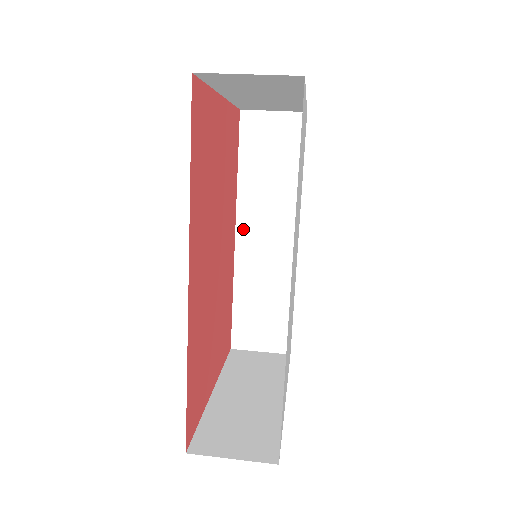
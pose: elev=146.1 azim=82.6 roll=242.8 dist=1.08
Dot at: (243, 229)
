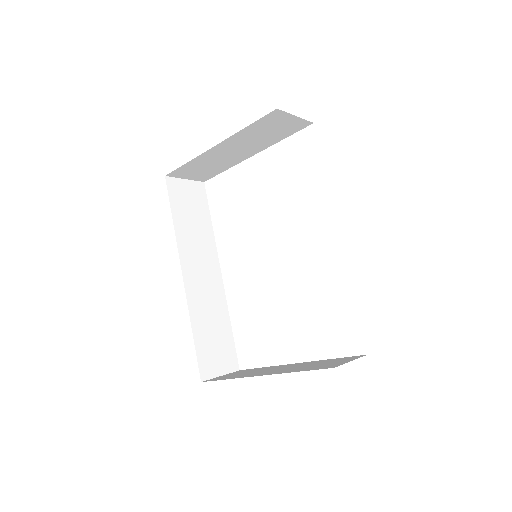
Dot at: (186, 269)
